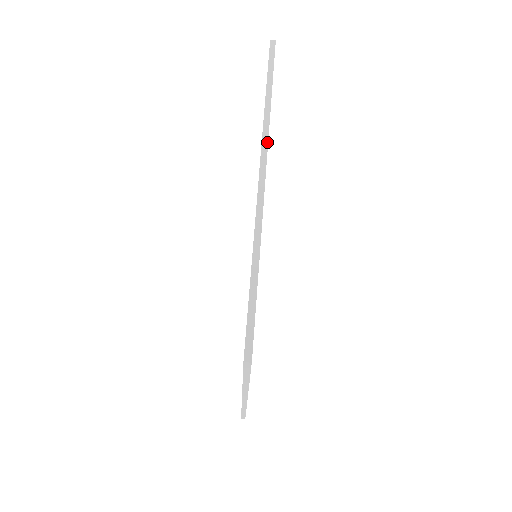
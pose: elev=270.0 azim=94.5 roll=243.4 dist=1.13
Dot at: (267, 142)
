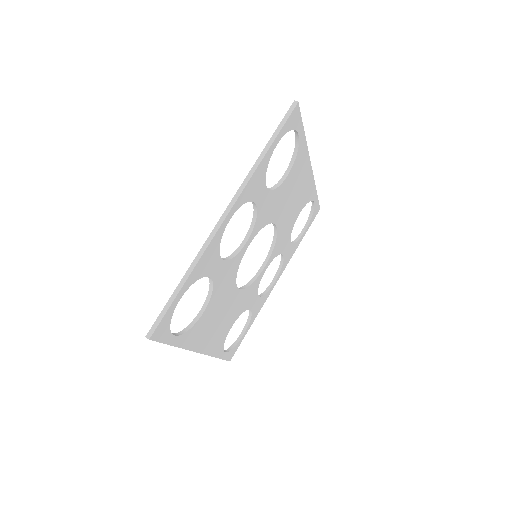
Dot at: (313, 176)
